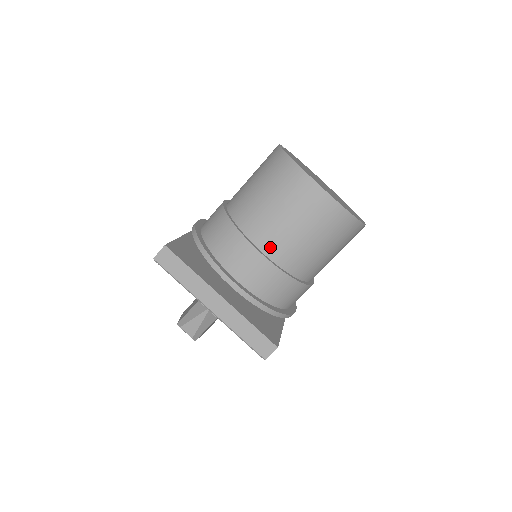
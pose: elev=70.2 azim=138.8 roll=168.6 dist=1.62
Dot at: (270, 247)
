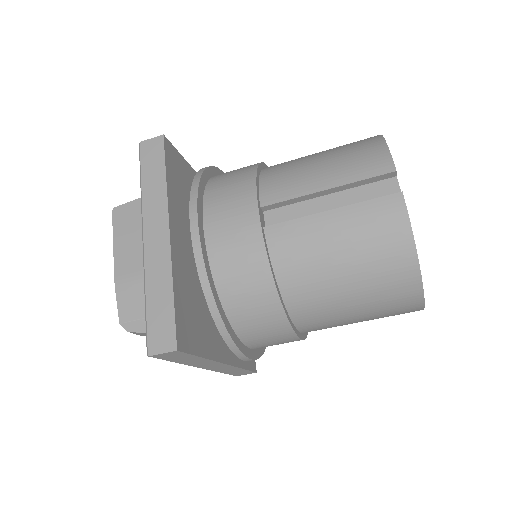
Dot at: (313, 330)
